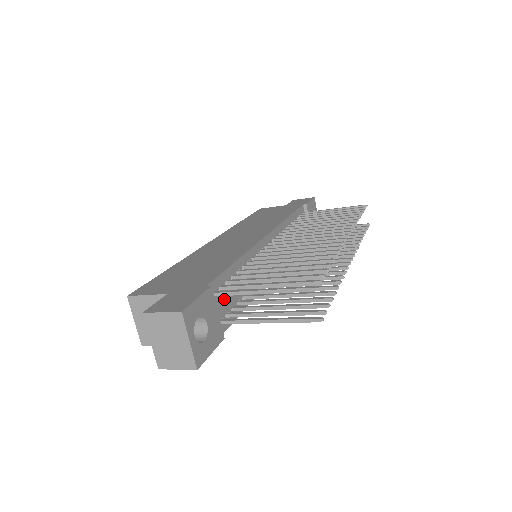
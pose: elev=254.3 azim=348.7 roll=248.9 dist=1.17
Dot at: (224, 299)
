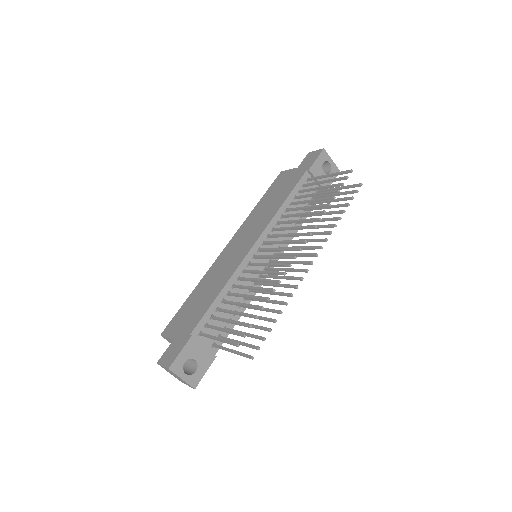
Dot at: (212, 329)
